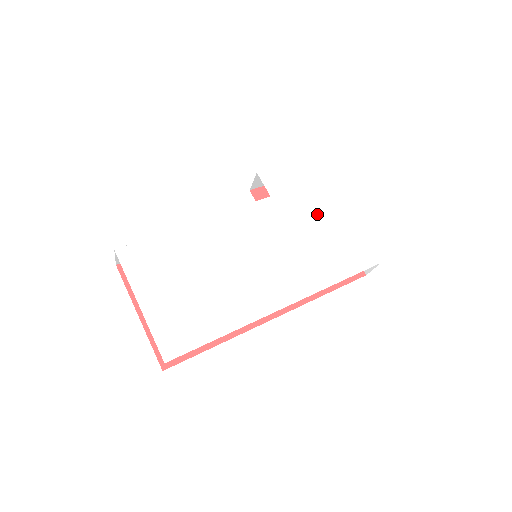
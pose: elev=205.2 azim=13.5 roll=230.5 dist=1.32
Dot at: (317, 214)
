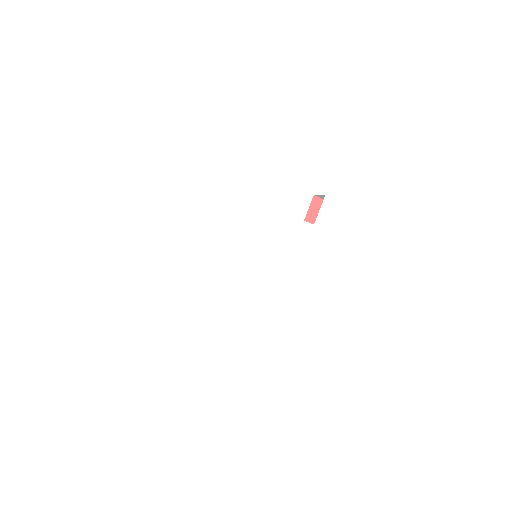
Dot at: (334, 272)
